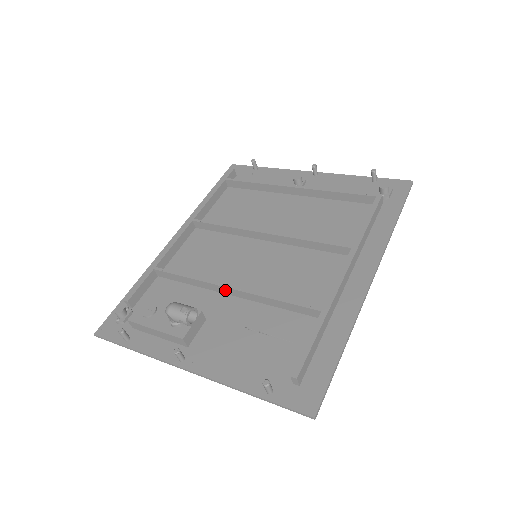
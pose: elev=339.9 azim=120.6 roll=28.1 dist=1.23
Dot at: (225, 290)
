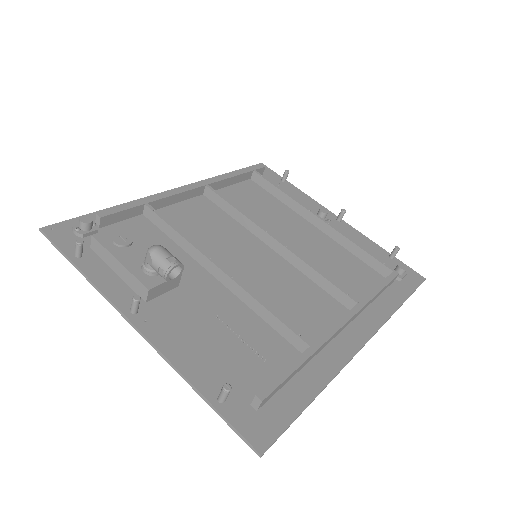
Dot at: (213, 269)
